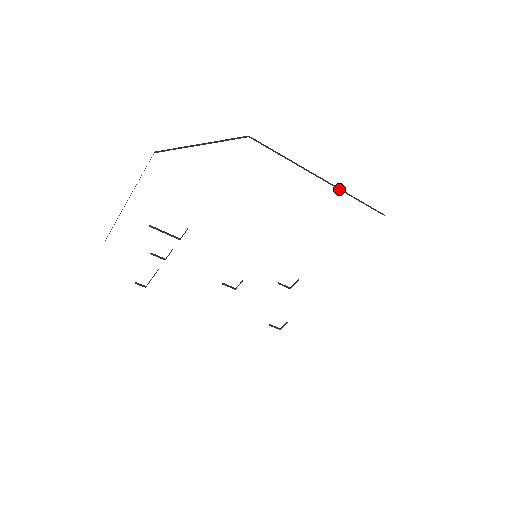
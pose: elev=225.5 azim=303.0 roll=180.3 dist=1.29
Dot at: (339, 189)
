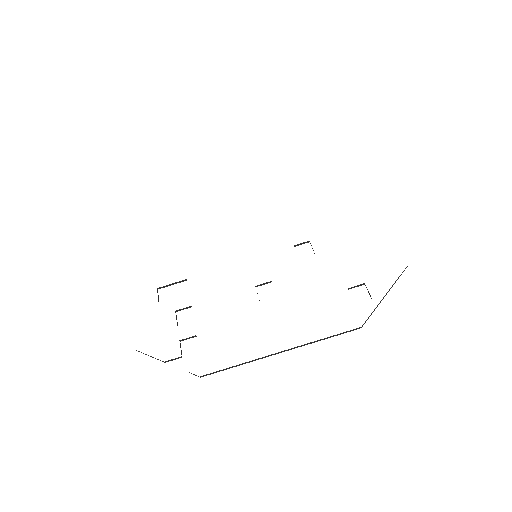
Dot at: occluded
